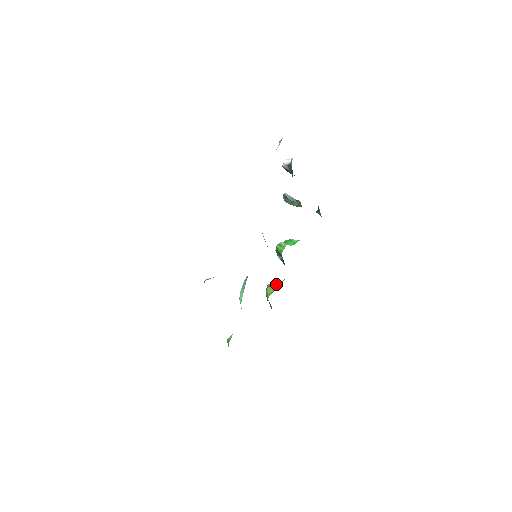
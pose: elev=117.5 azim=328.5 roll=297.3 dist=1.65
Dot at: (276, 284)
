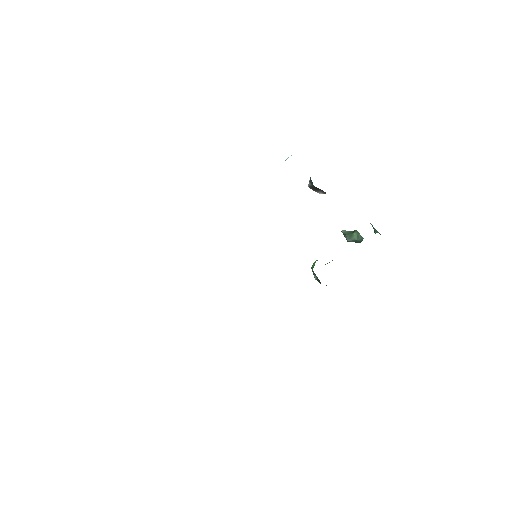
Dot at: occluded
